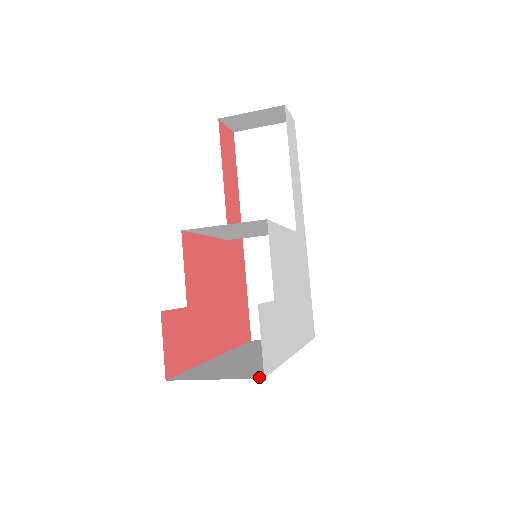
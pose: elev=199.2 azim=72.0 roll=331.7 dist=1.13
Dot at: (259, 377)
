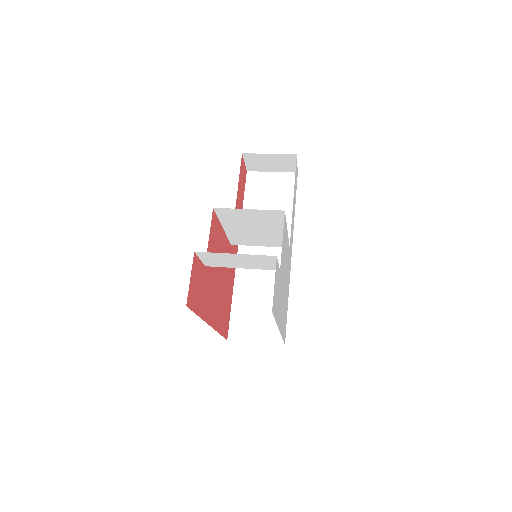
Dot at: occluded
